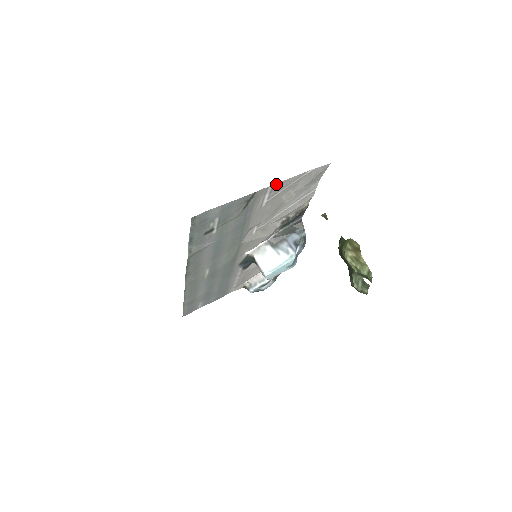
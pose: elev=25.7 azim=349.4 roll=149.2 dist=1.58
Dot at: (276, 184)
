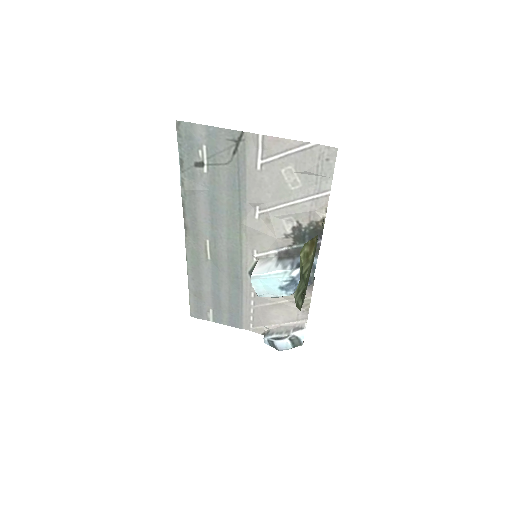
Dot at: (268, 137)
